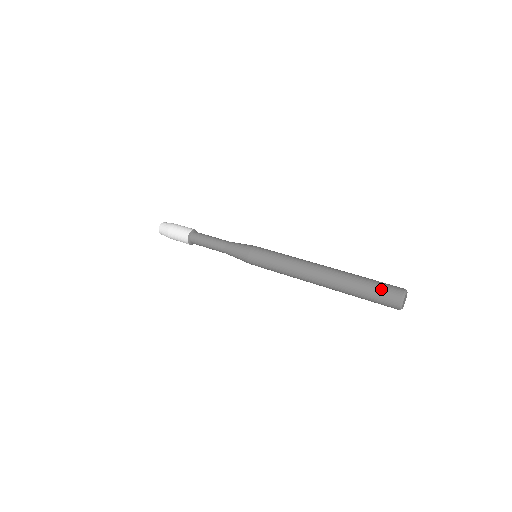
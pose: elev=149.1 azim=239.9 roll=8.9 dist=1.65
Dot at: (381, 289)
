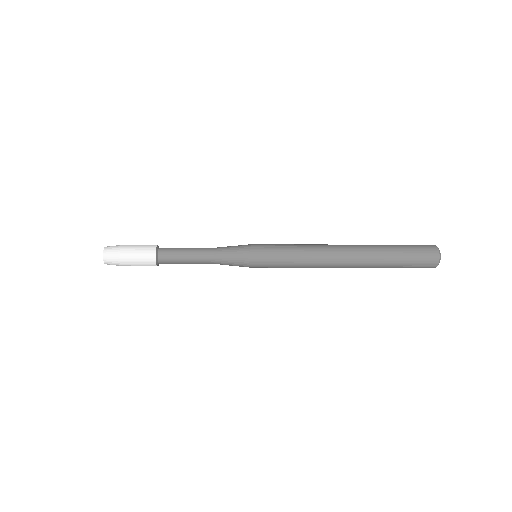
Dot at: (415, 247)
